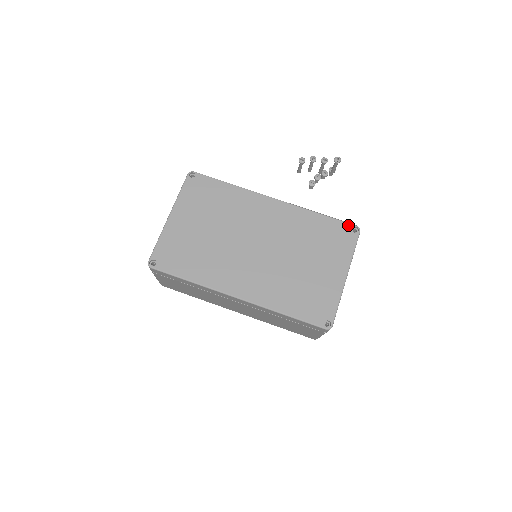
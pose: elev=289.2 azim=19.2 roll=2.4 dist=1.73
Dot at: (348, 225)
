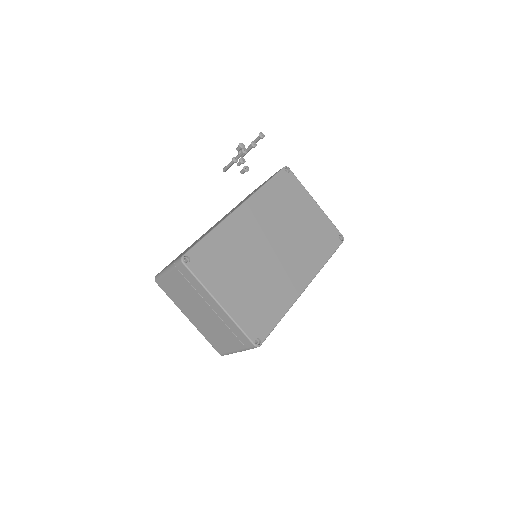
Dot at: (282, 172)
